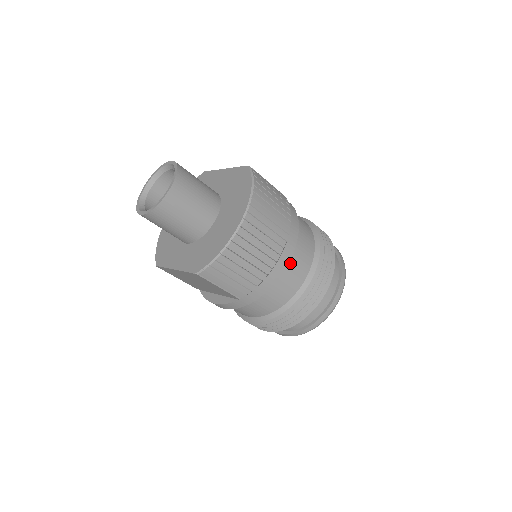
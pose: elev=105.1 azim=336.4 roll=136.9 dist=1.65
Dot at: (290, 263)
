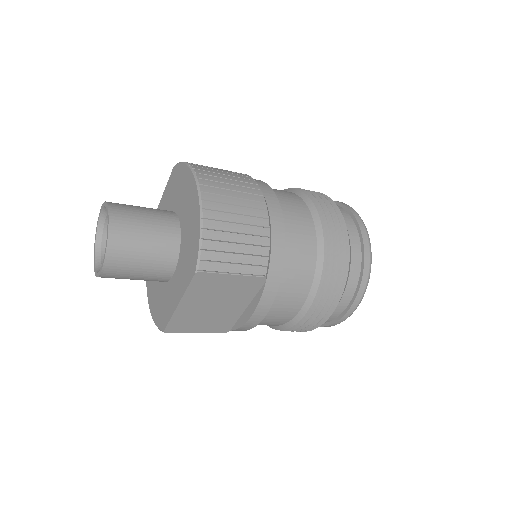
Dot at: (284, 212)
